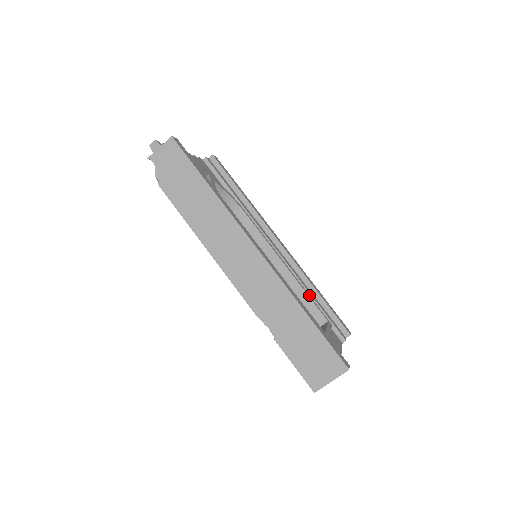
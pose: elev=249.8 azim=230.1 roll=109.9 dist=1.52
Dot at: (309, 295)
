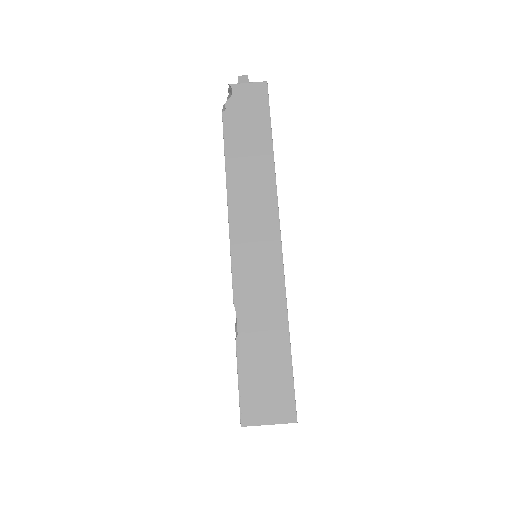
Dot at: occluded
